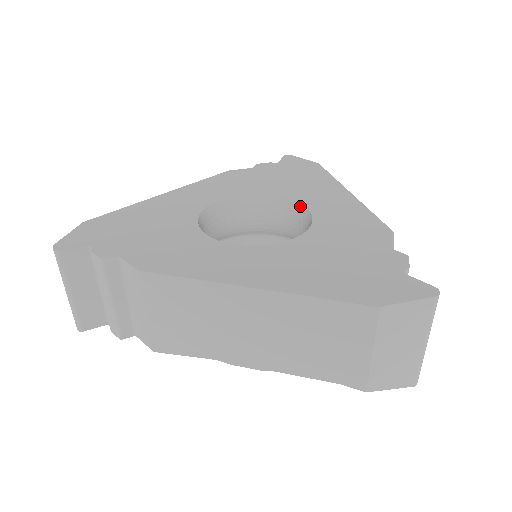
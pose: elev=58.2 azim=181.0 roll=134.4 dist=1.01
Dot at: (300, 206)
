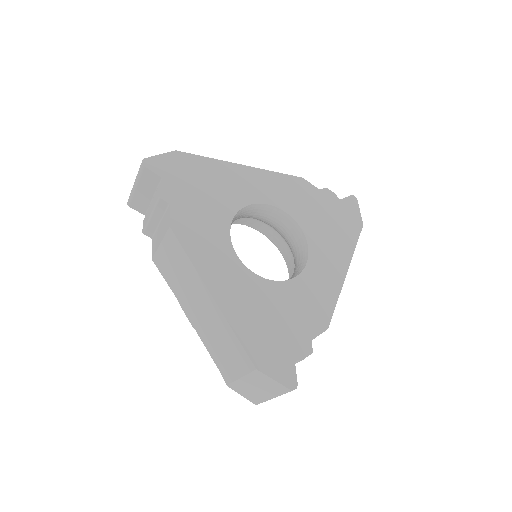
Dot at: (307, 255)
